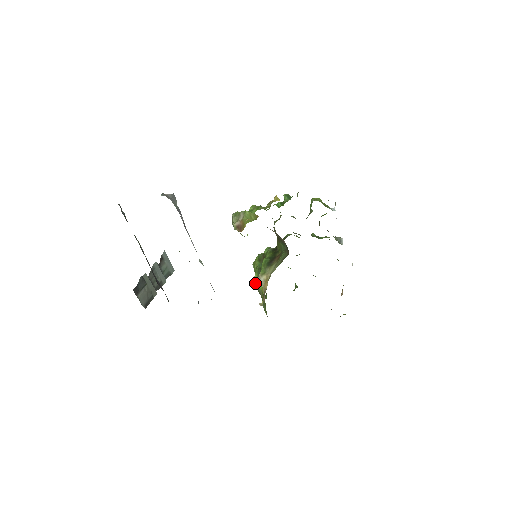
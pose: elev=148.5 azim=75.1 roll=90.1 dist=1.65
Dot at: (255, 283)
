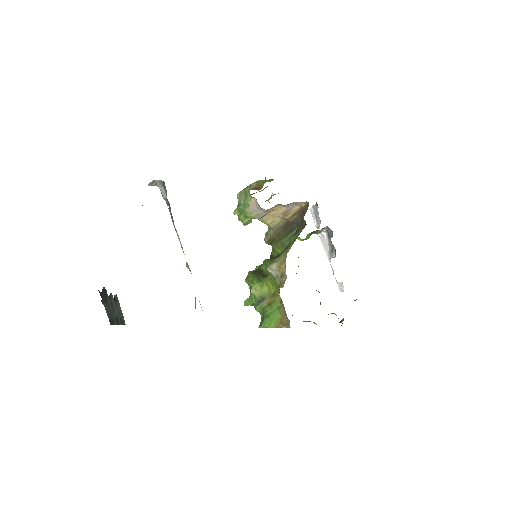
Dot at: (257, 289)
